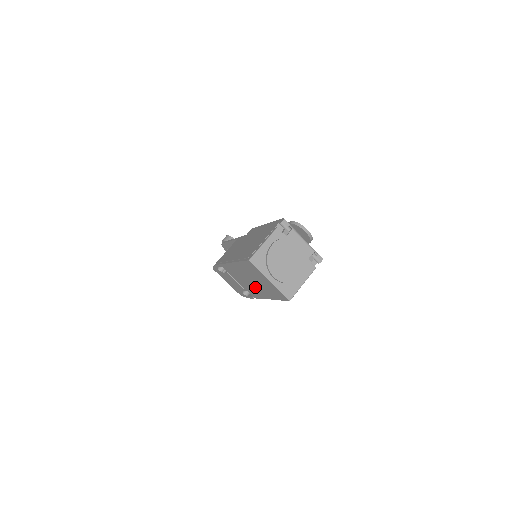
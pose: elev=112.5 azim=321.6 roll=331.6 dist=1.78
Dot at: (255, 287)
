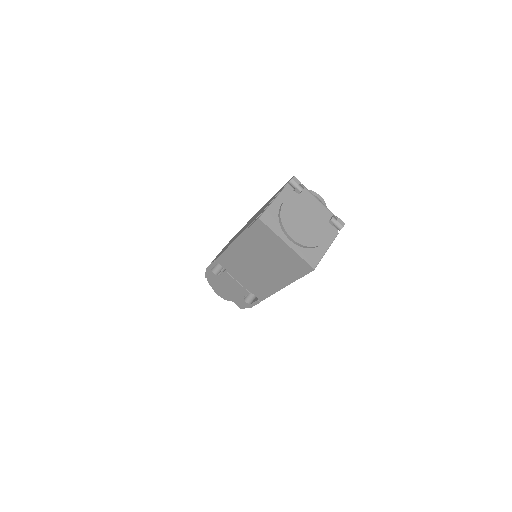
Dot at: (263, 275)
